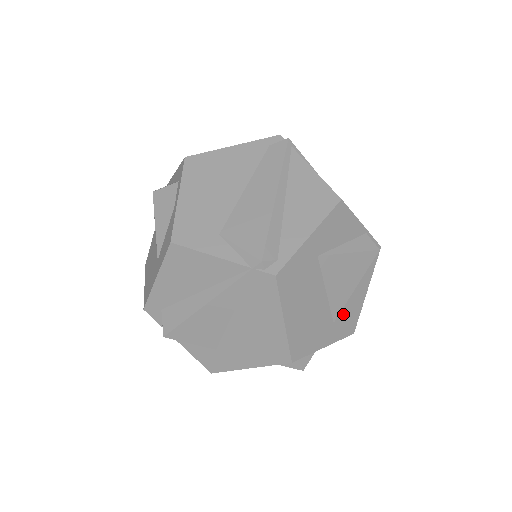
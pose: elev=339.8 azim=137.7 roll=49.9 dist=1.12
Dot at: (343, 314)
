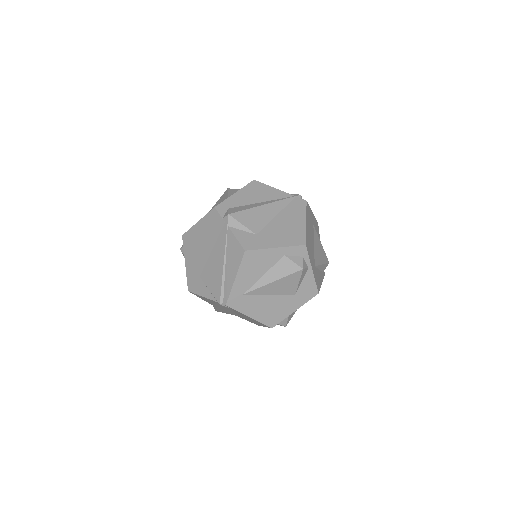
Dot at: (317, 272)
